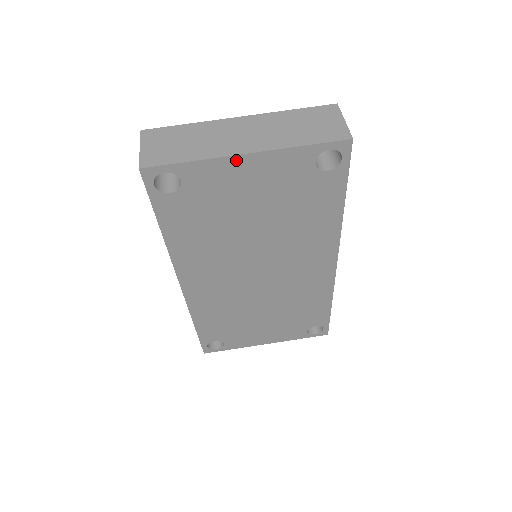
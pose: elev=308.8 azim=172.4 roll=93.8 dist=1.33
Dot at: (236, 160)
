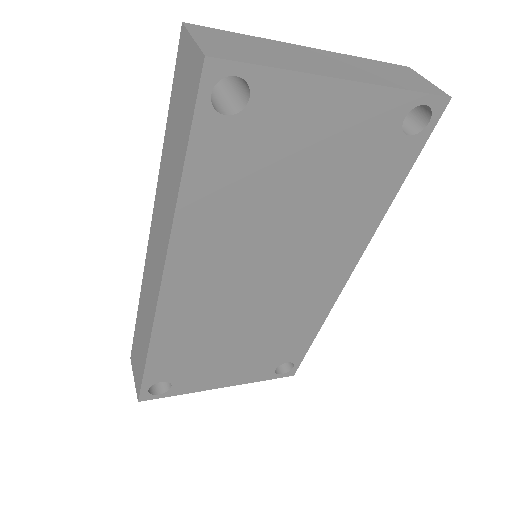
Dot at: (329, 86)
